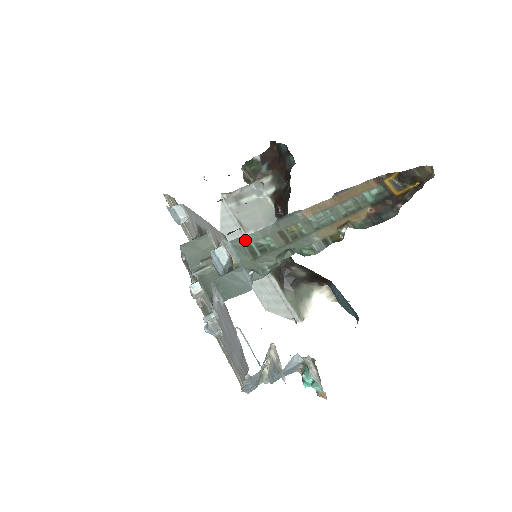
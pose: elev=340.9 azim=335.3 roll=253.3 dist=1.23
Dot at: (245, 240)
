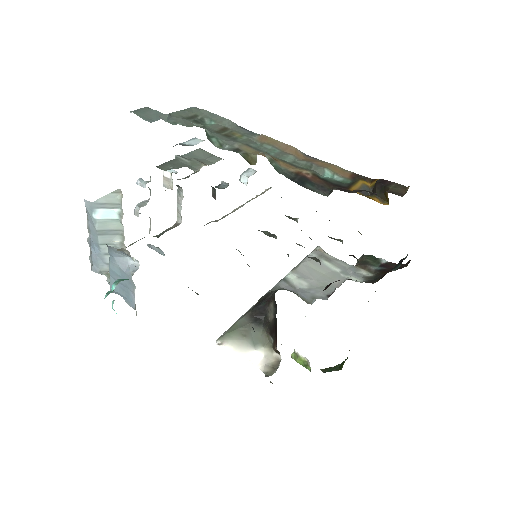
Dot at: (201, 112)
